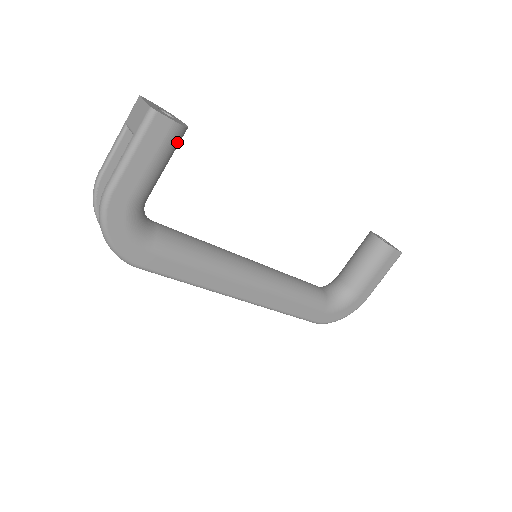
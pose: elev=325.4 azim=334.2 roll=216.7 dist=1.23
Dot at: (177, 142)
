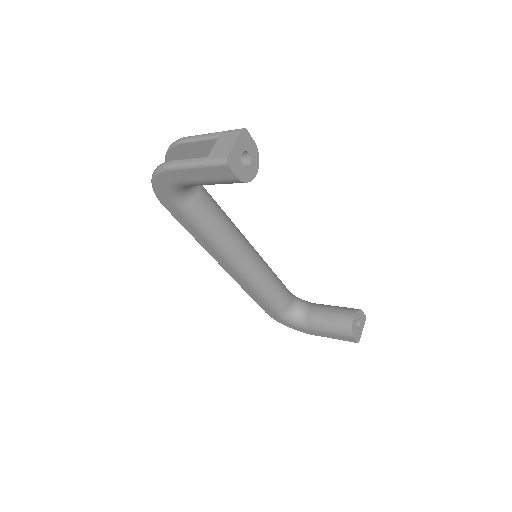
Dot at: occluded
